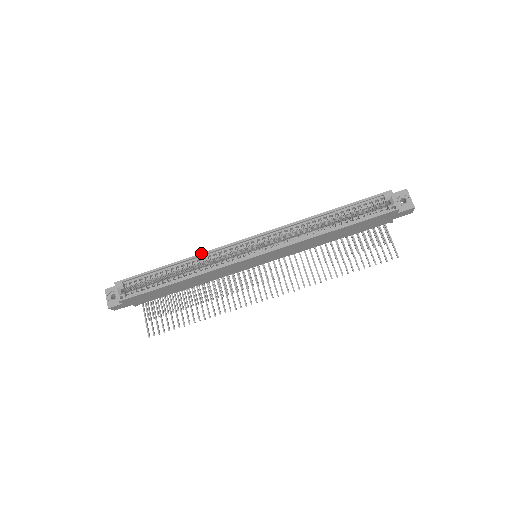
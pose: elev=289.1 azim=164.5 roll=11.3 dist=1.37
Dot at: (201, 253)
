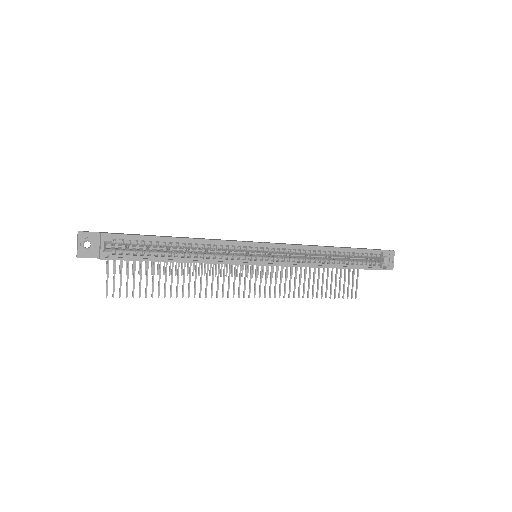
Dot at: (215, 240)
